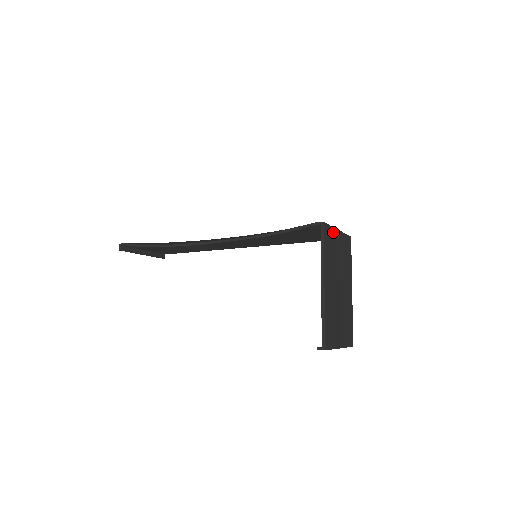
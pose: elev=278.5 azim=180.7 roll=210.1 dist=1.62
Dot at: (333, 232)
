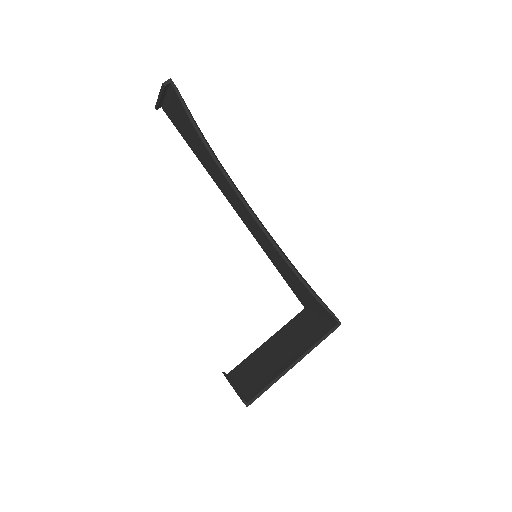
Dot at: occluded
